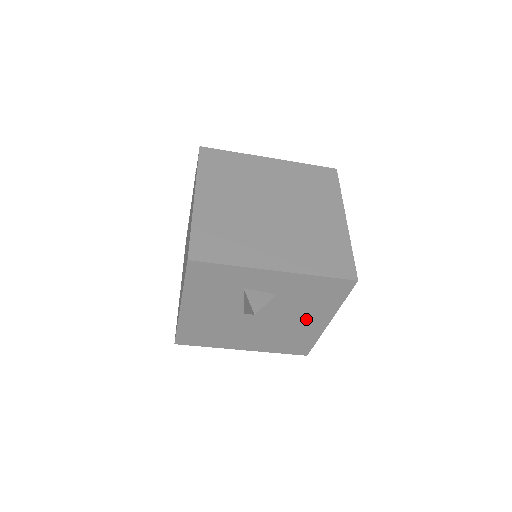
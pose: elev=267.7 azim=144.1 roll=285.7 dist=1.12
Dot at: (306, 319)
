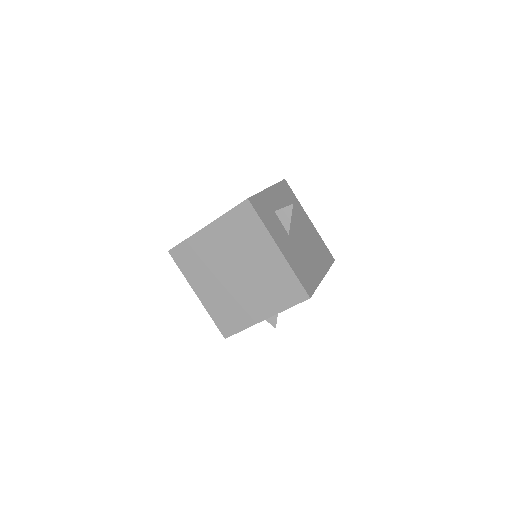
Dot at: occluded
